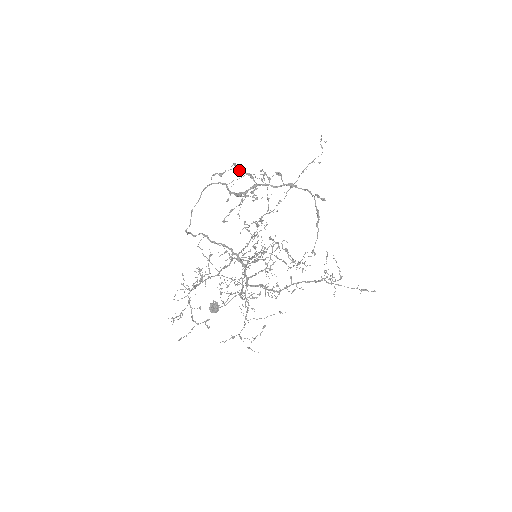
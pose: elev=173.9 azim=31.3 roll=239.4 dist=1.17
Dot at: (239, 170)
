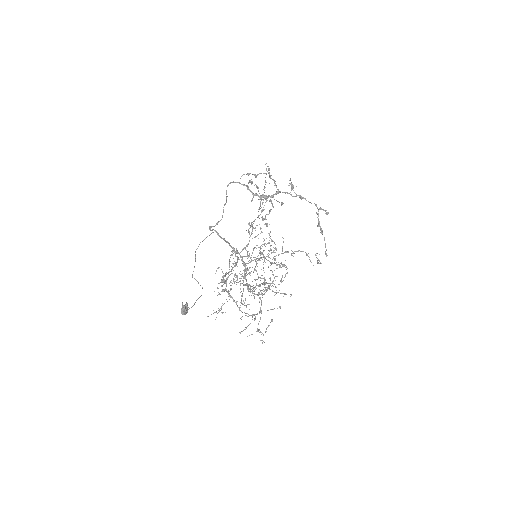
Dot at: (270, 175)
